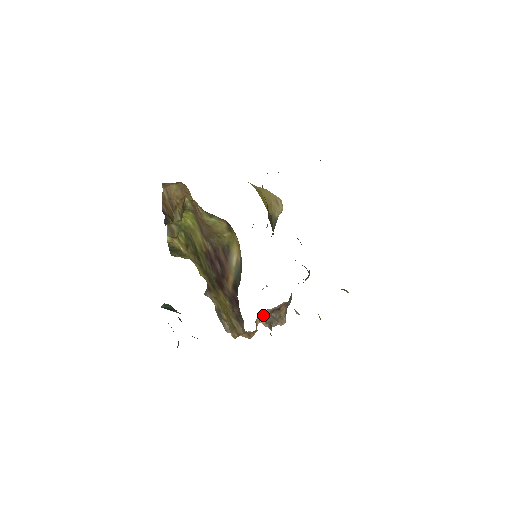
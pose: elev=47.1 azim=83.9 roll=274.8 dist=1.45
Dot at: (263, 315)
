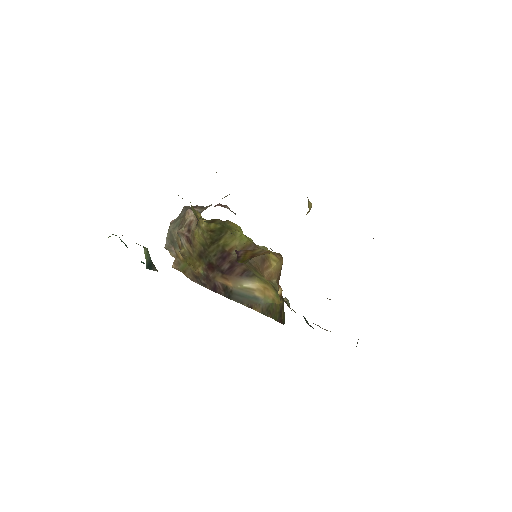
Dot at: occluded
